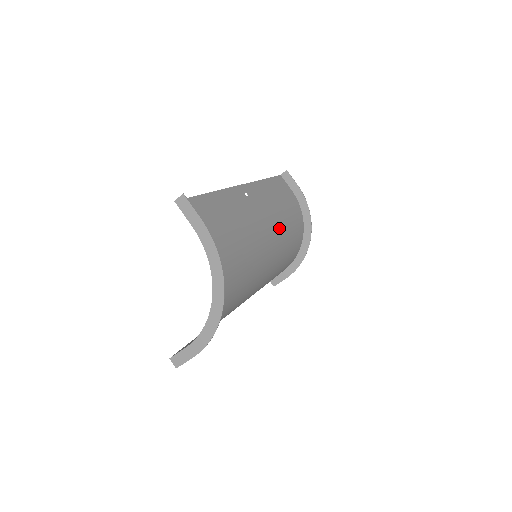
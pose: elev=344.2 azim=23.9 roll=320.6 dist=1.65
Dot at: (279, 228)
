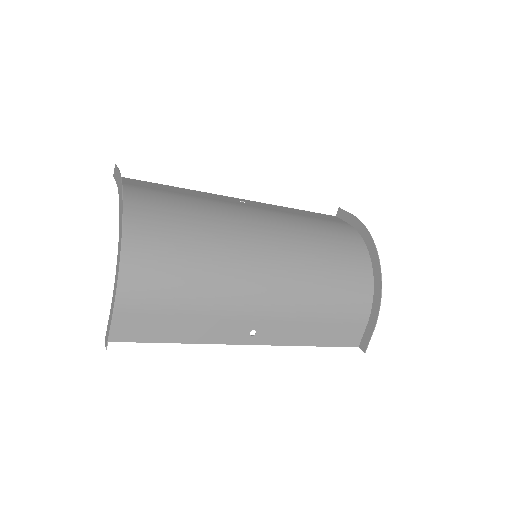
Dot at: (294, 231)
